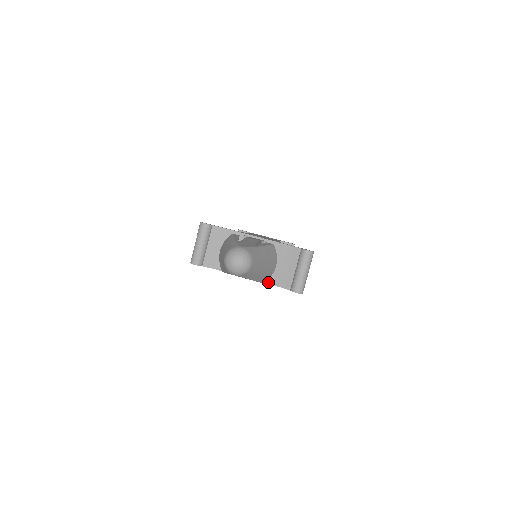
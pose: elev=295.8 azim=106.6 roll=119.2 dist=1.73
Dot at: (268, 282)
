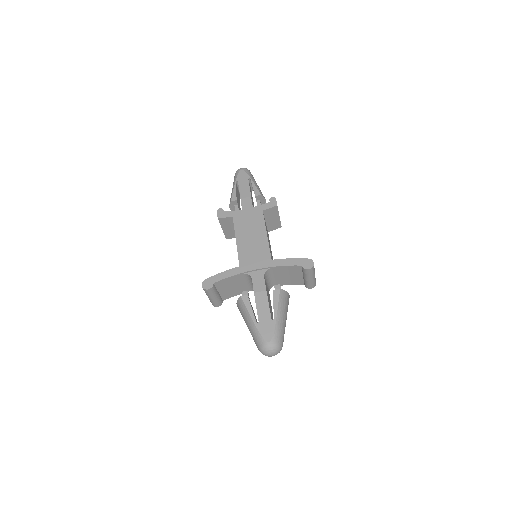
Dot at: (282, 285)
